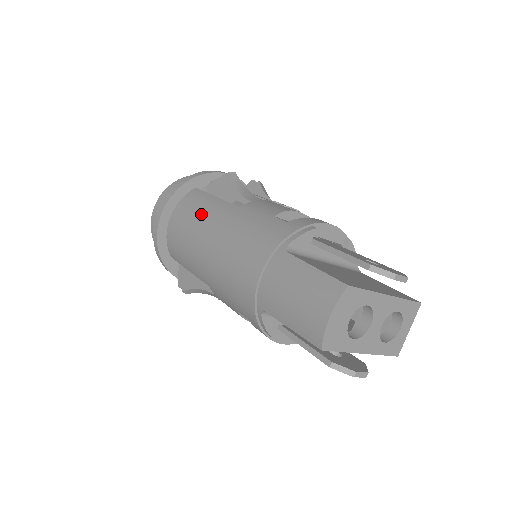
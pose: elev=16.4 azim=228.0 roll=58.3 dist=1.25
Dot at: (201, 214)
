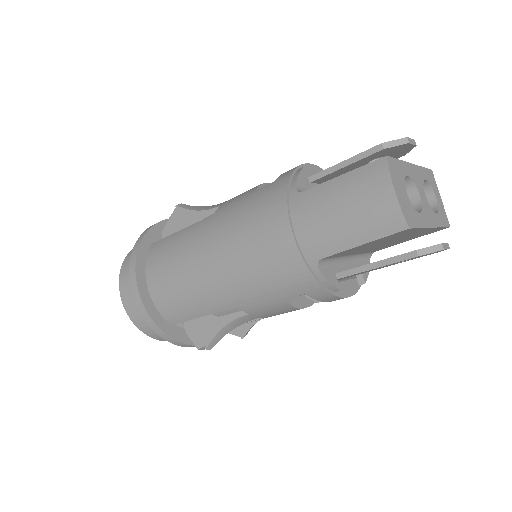
Dot at: (180, 250)
